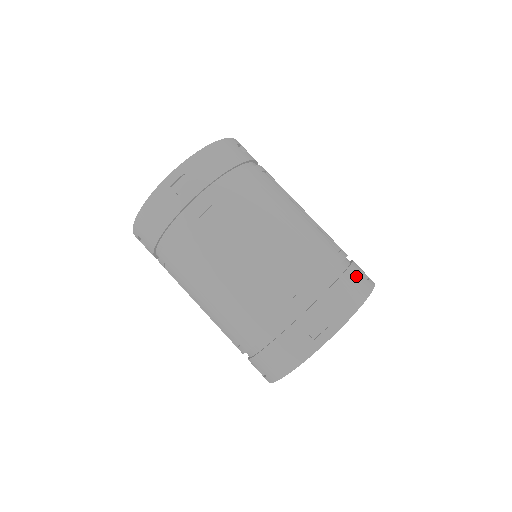
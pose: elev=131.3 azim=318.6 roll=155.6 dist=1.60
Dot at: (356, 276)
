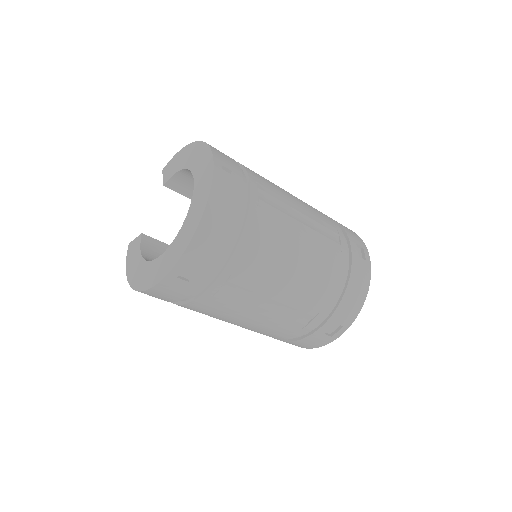
Dot at: (358, 268)
